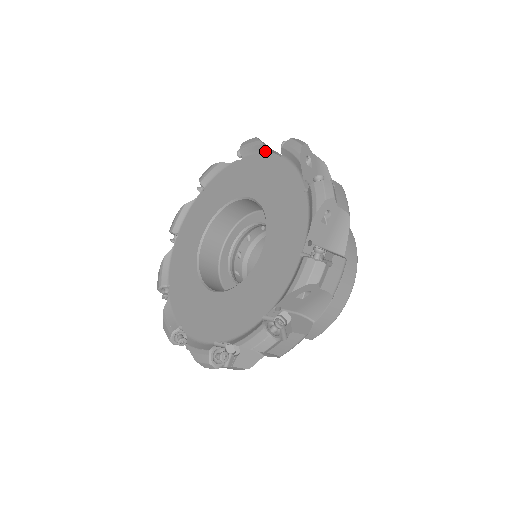
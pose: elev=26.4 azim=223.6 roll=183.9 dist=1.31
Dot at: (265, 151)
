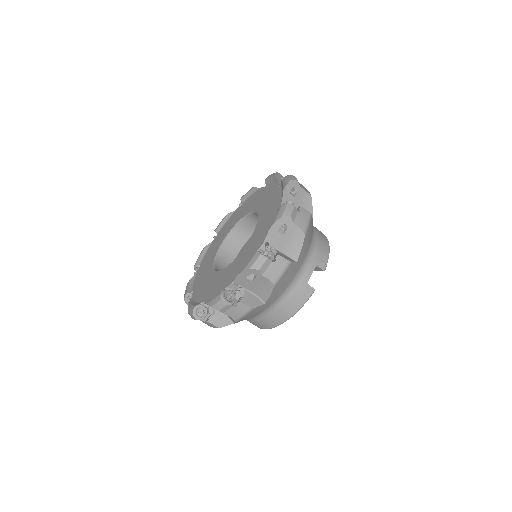
Dot at: (231, 215)
